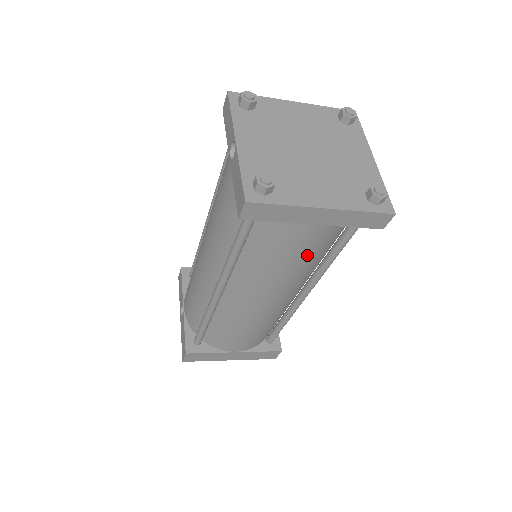
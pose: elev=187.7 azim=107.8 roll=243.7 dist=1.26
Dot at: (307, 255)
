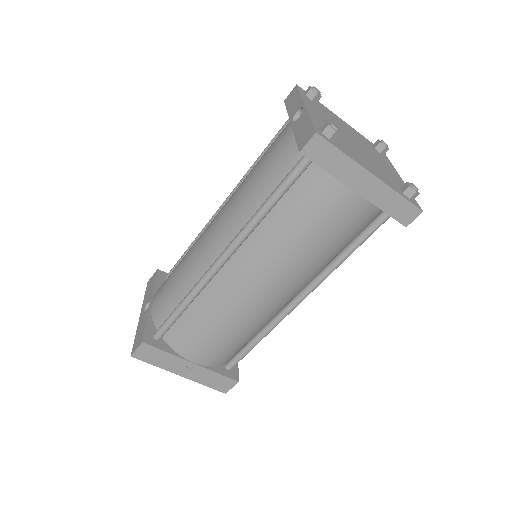
Dot at: (330, 235)
